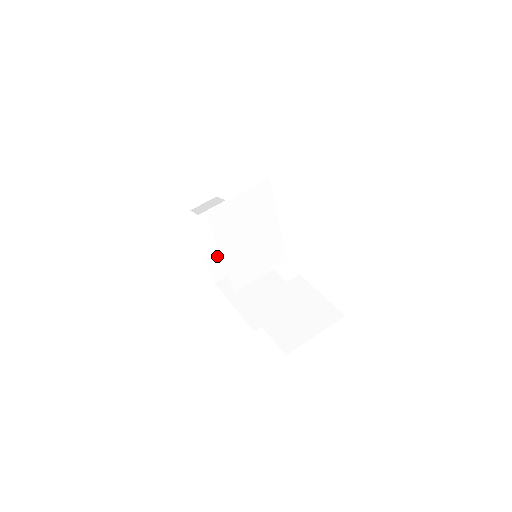
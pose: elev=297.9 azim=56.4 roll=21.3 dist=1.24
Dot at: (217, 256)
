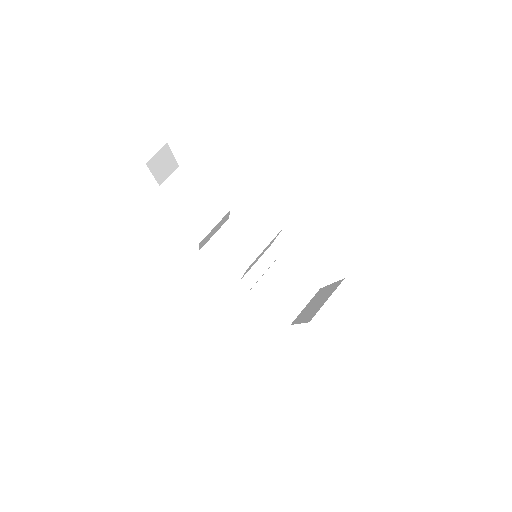
Dot at: (206, 238)
